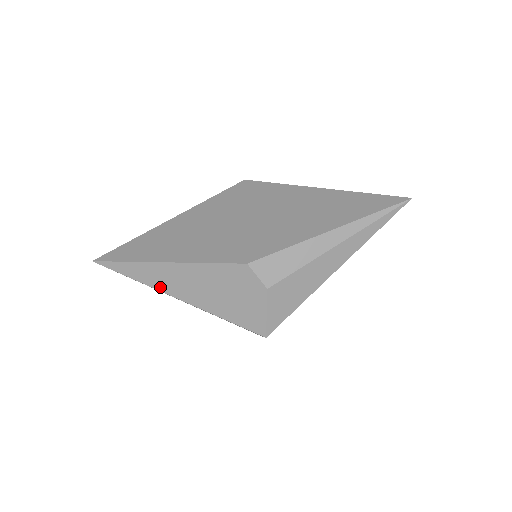
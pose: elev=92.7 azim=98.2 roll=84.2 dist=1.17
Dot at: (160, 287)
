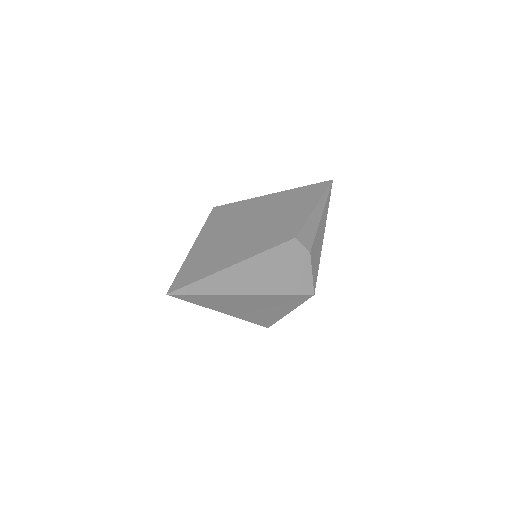
Dot at: (233, 290)
